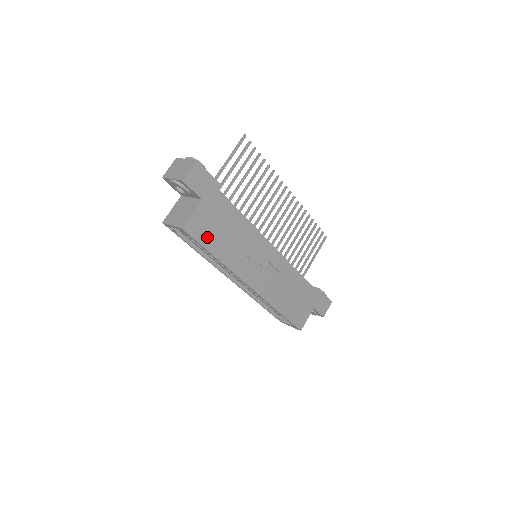
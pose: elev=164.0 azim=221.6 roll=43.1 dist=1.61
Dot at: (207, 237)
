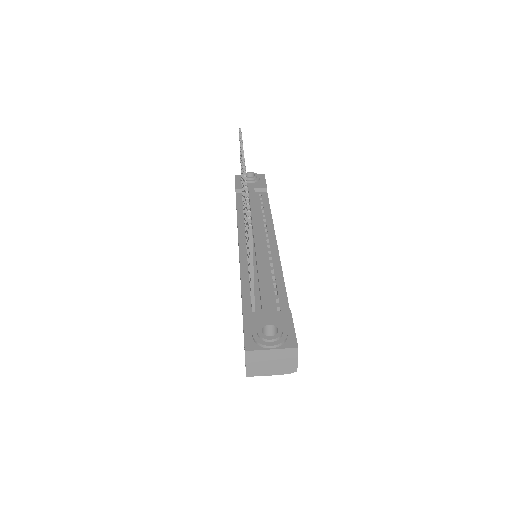
Dot at: occluded
